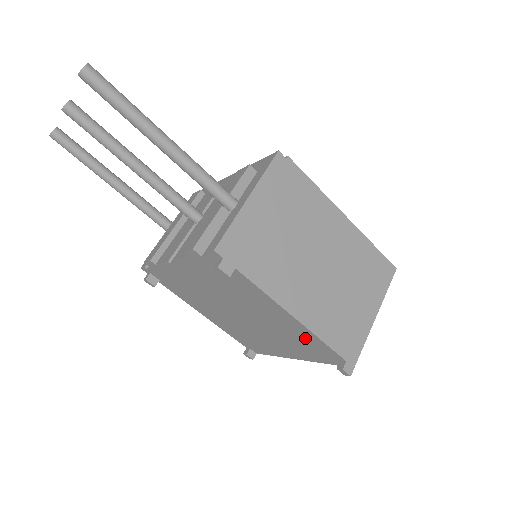
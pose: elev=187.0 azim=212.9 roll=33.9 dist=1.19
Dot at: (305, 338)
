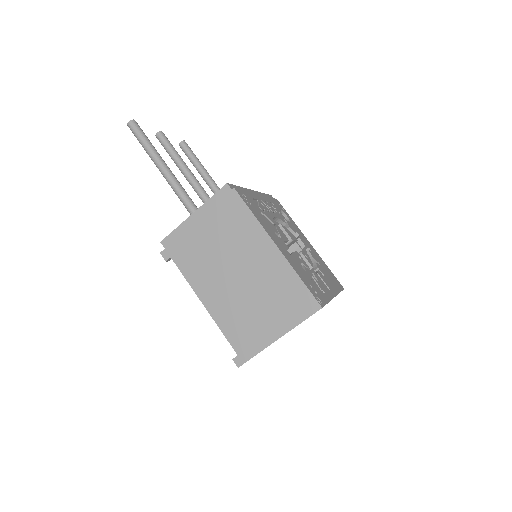
Dot at: occluded
